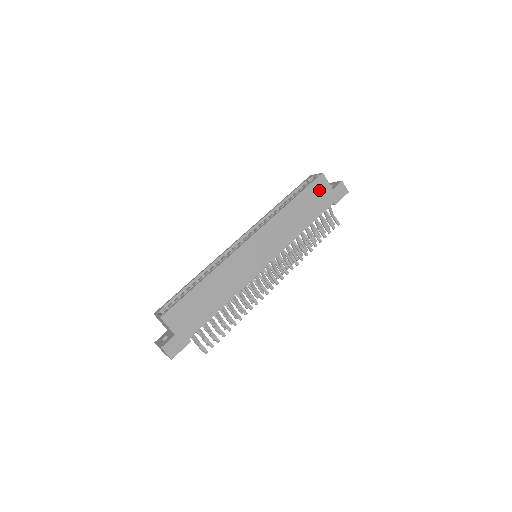
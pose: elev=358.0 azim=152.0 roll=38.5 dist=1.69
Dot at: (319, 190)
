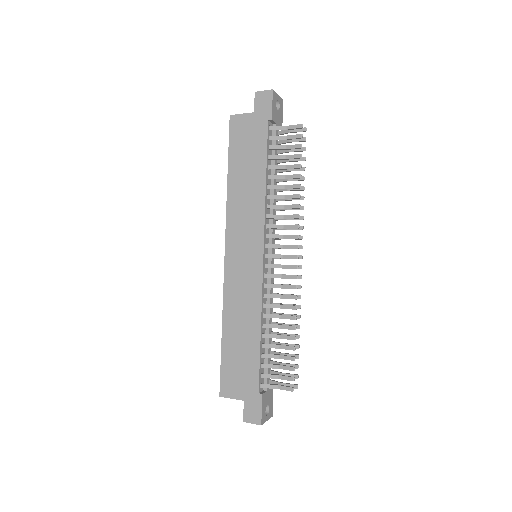
Dot at: (242, 133)
